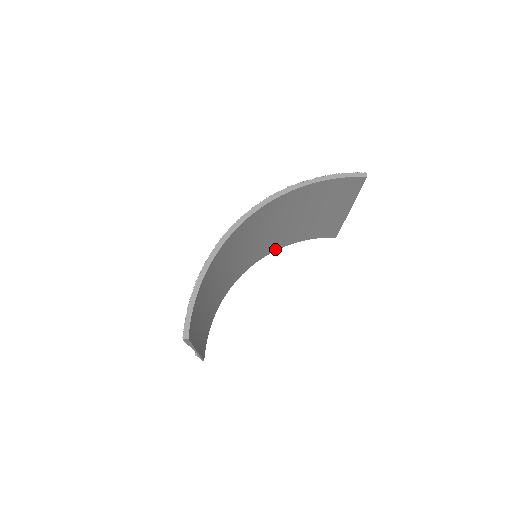
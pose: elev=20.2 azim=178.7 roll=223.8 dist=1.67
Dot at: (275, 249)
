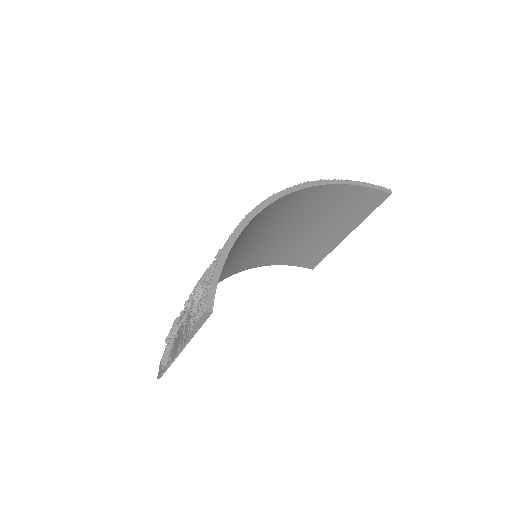
Dot at: (253, 266)
